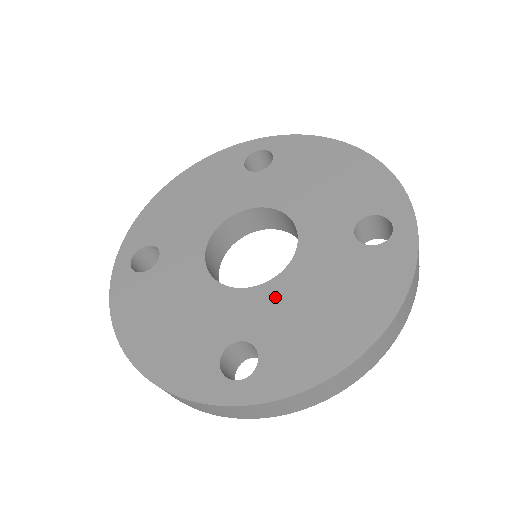
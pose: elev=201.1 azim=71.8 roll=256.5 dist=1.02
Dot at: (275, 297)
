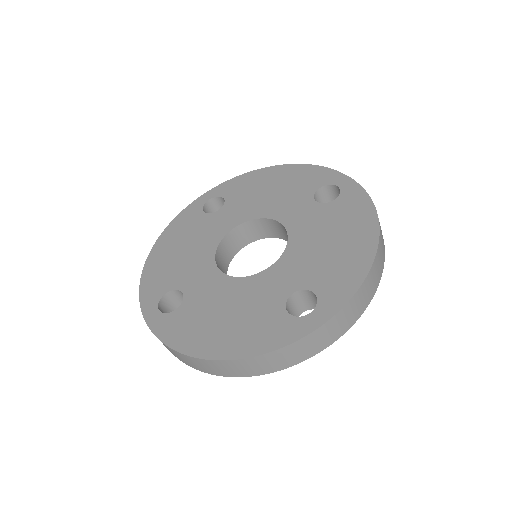
Dot at: (219, 287)
